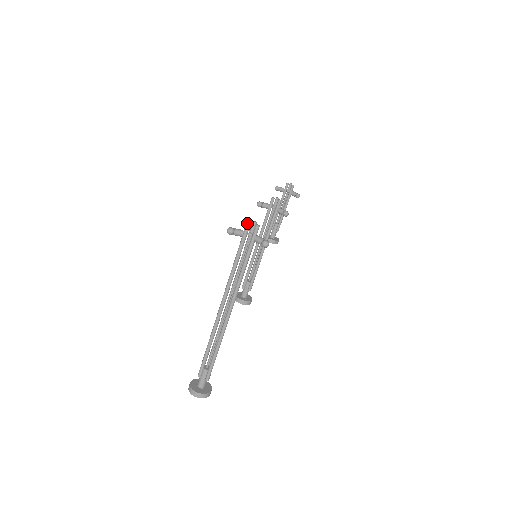
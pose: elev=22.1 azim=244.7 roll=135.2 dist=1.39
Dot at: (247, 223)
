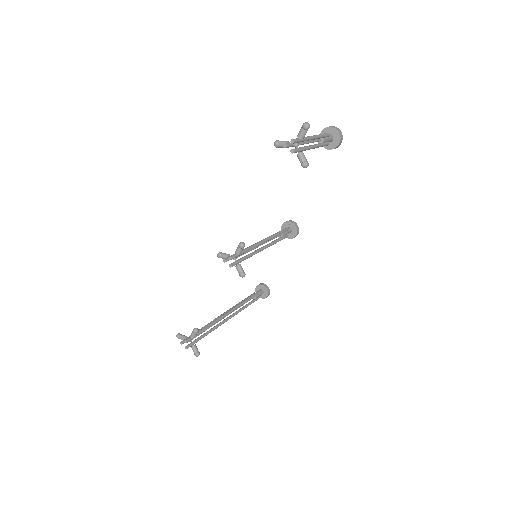
Dot at: (181, 343)
